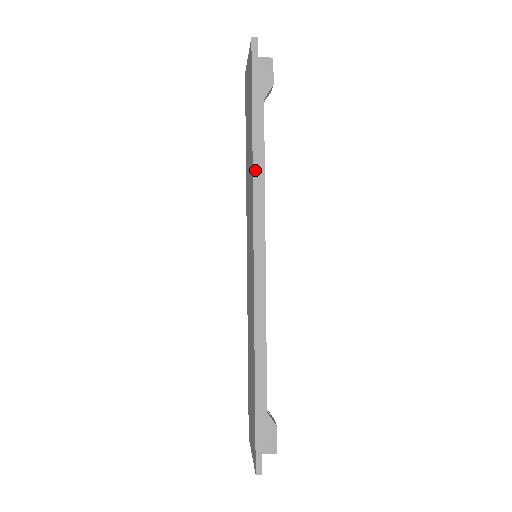
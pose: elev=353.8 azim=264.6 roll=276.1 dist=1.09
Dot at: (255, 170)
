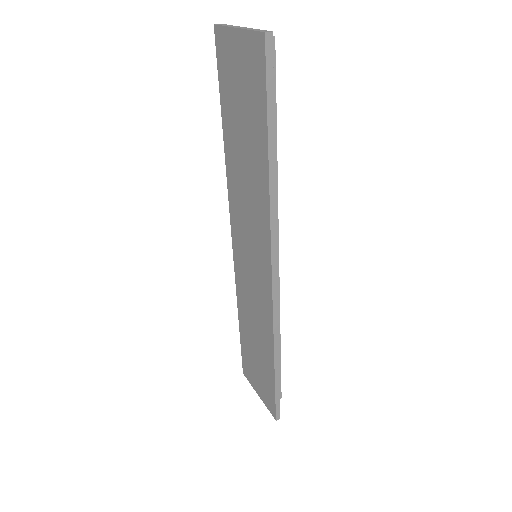
Dot at: (272, 199)
